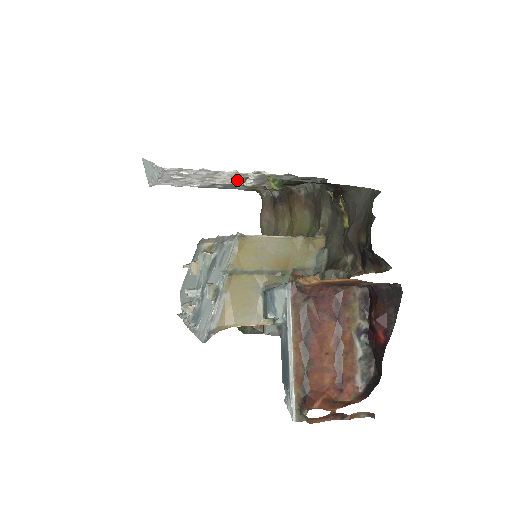
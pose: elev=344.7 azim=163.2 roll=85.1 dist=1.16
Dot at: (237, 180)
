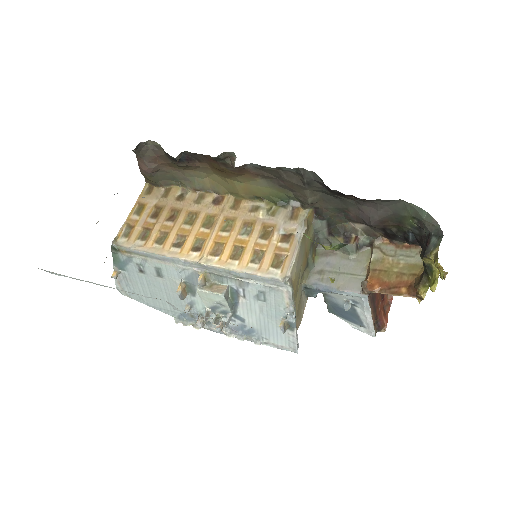
Dot at: occluded
